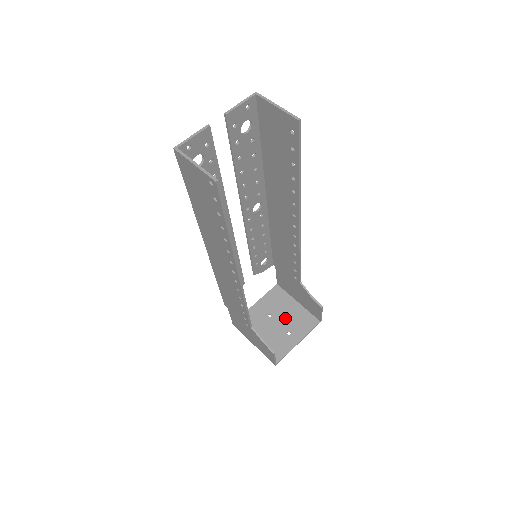
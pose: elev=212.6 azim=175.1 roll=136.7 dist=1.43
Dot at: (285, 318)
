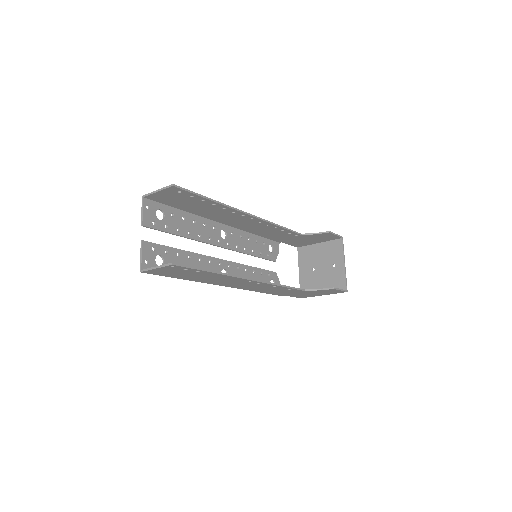
Dot at: (322, 260)
